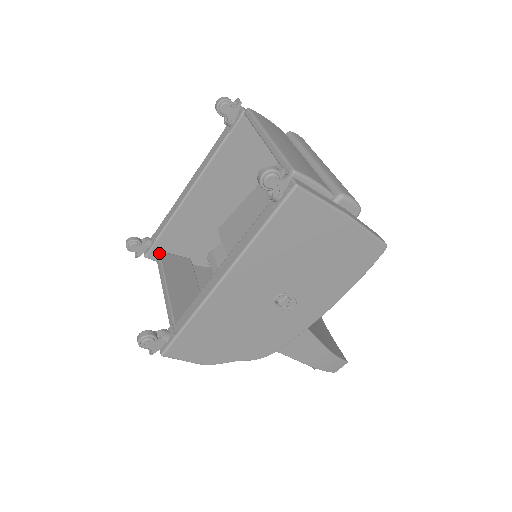
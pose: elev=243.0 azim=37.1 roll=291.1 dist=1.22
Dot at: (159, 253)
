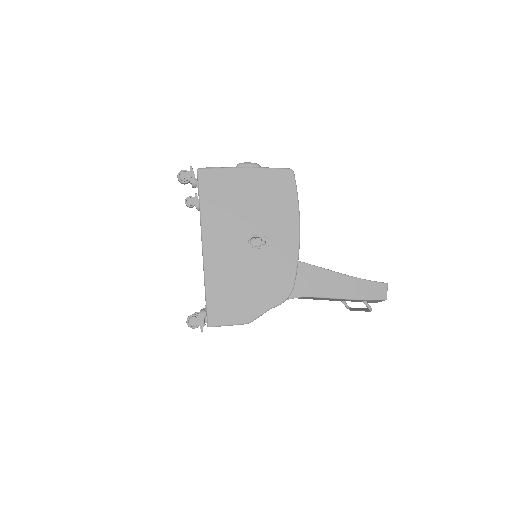
Dot at: occluded
